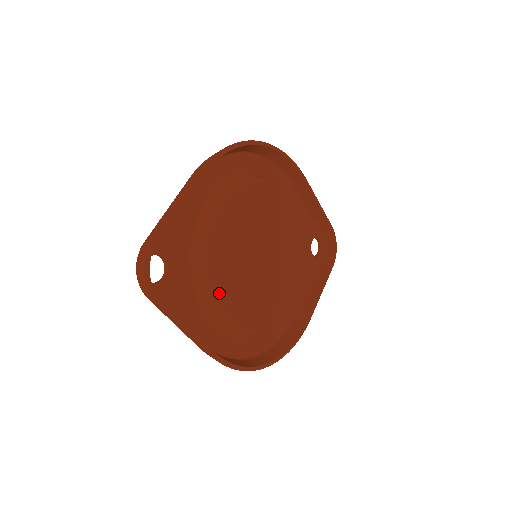
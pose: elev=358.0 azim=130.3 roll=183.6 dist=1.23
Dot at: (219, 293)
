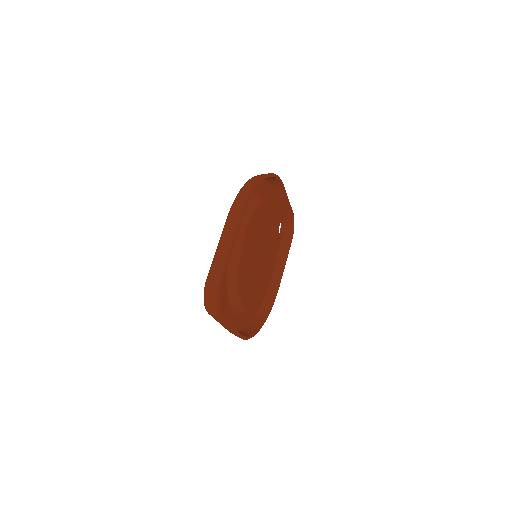
Dot at: (242, 294)
